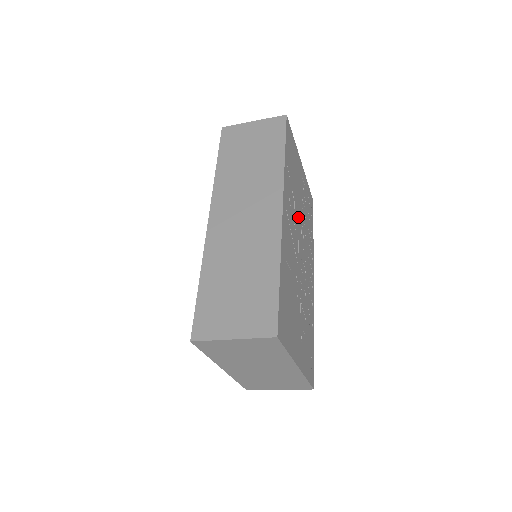
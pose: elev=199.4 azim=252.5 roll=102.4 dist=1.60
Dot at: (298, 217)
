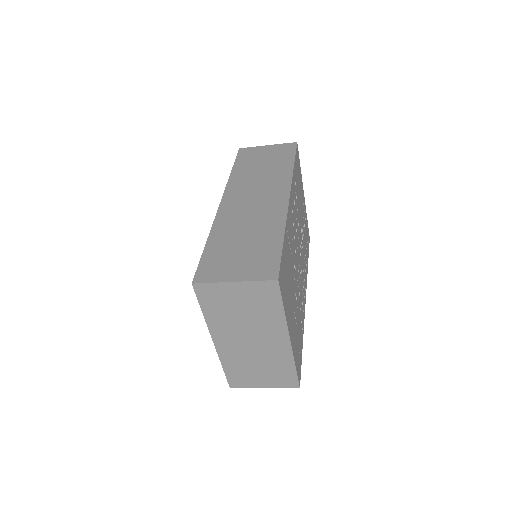
Dot at: (299, 226)
